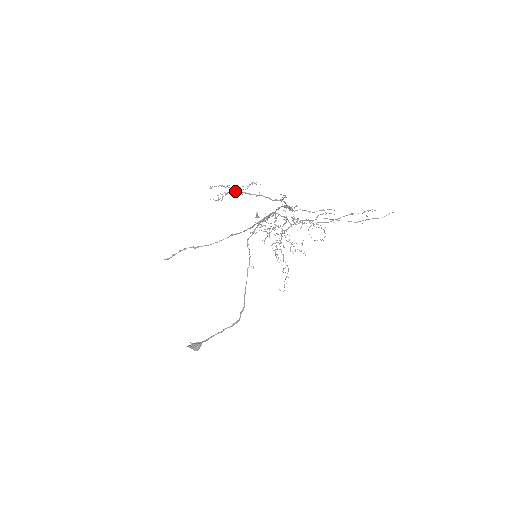
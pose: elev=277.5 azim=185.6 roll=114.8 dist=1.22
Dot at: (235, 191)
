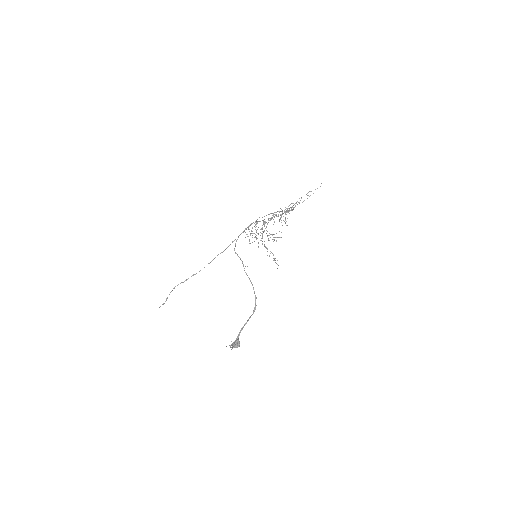
Dot at: occluded
